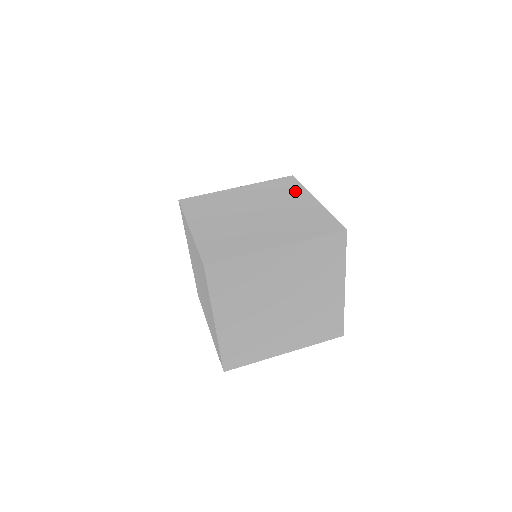
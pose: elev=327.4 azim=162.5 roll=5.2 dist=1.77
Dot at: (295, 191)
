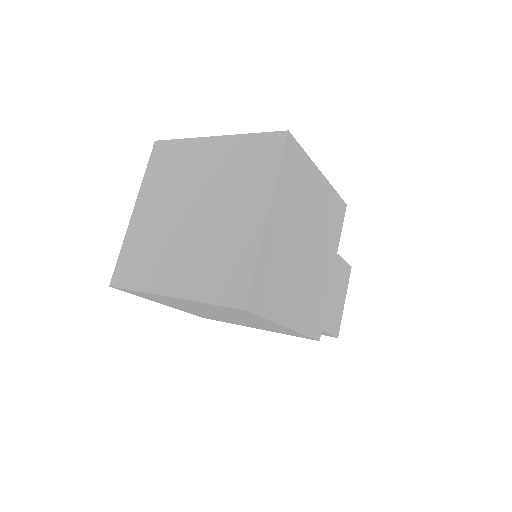
Dot at: occluded
